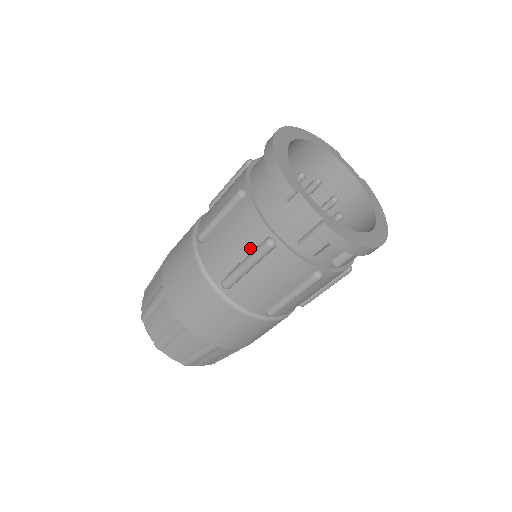
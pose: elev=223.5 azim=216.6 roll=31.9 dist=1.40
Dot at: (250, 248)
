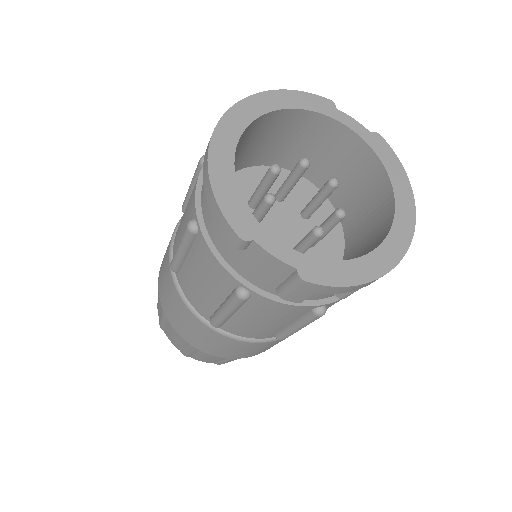
Dot at: (224, 294)
